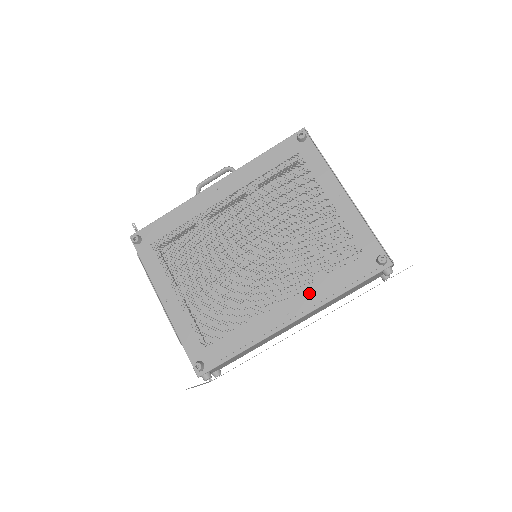
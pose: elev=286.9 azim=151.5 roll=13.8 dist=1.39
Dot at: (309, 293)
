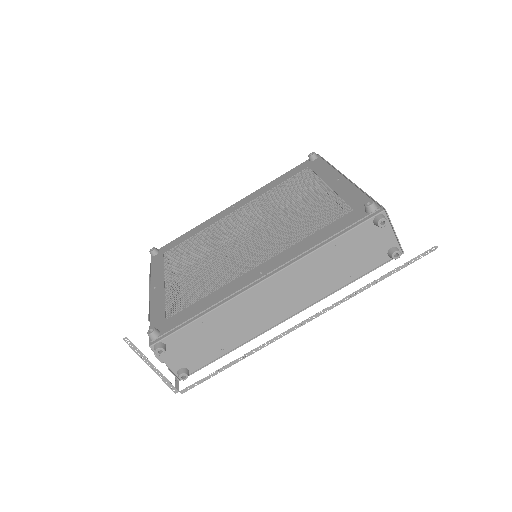
Dot at: (288, 252)
